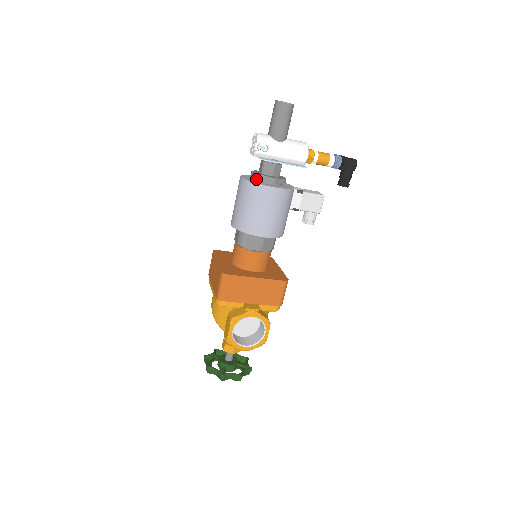
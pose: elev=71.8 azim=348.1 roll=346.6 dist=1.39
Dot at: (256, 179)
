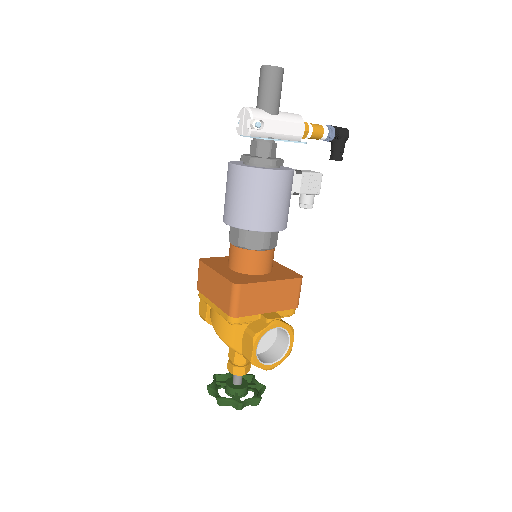
Dot at: (252, 164)
